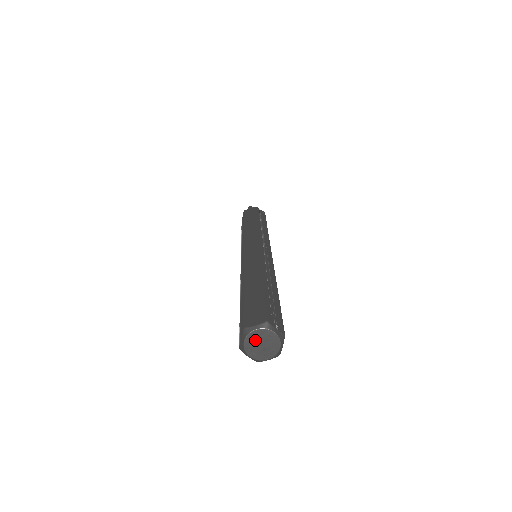
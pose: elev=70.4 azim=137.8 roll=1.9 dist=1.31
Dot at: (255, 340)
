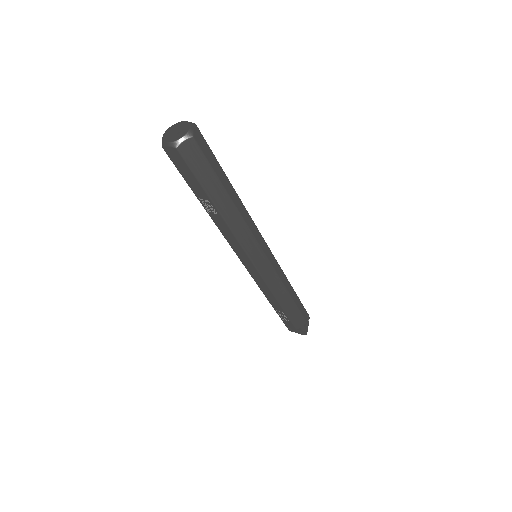
Dot at: (171, 132)
